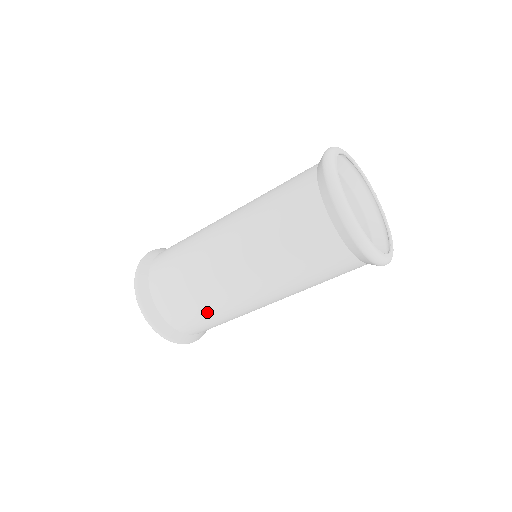
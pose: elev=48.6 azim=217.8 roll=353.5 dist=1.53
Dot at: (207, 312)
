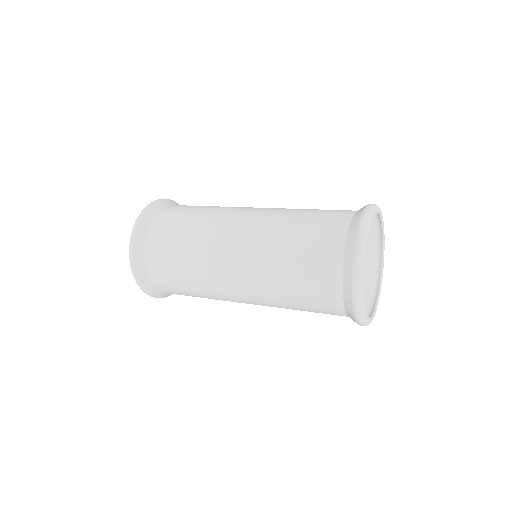
Dot at: (187, 239)
